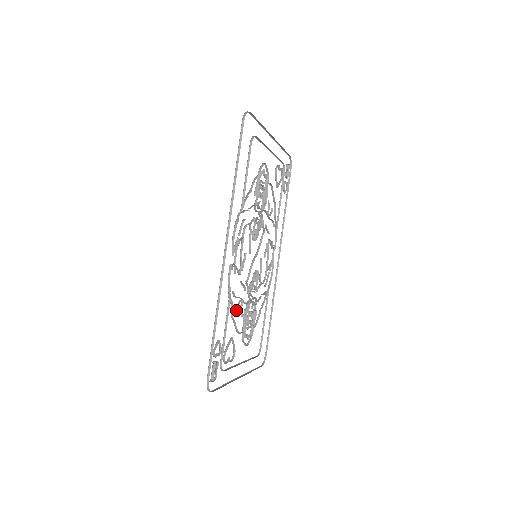
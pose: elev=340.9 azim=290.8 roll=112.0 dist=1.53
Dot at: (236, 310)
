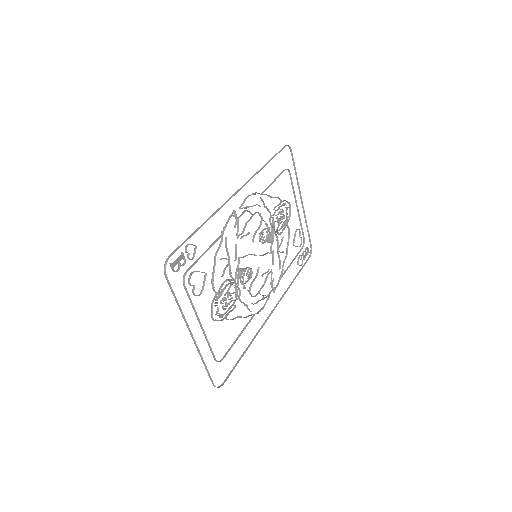
Dot at: occluded
